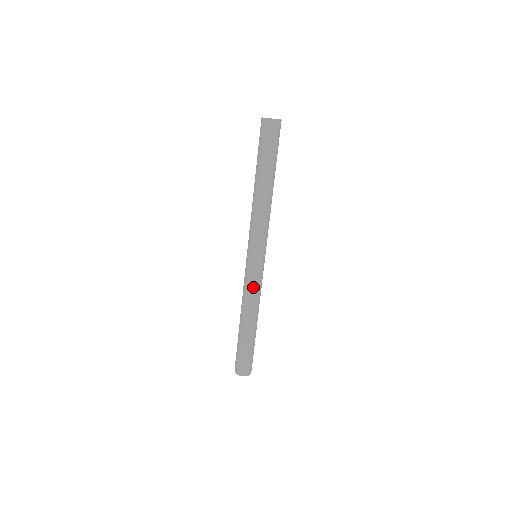
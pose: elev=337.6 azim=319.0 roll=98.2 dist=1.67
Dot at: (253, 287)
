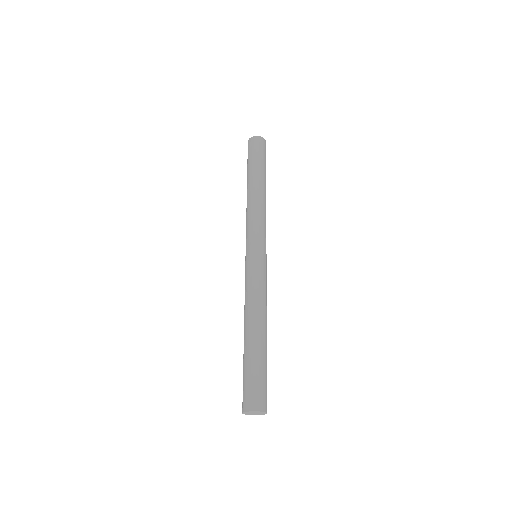
Dot at: (250, 283)
